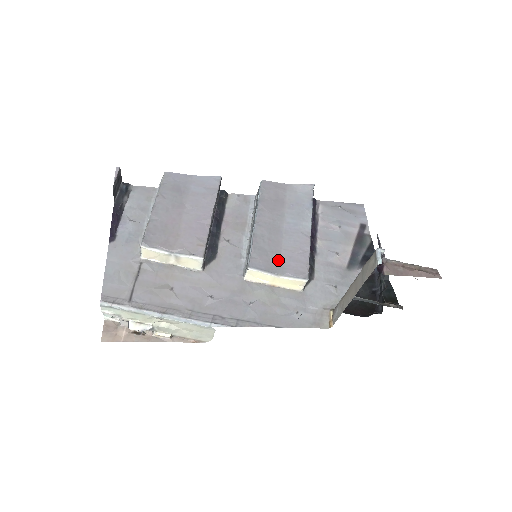
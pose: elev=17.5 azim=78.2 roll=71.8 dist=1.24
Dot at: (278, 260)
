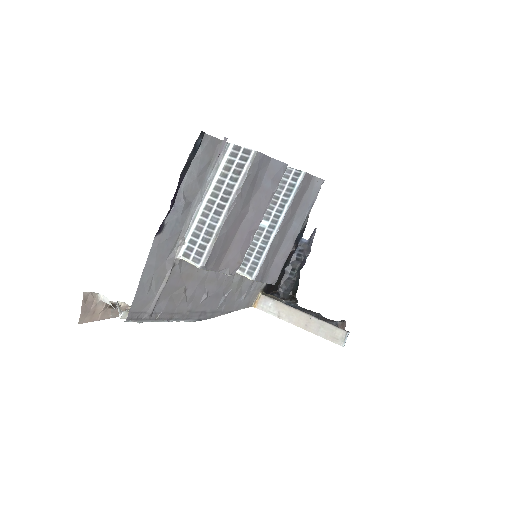
Dot at: (270, 268)
